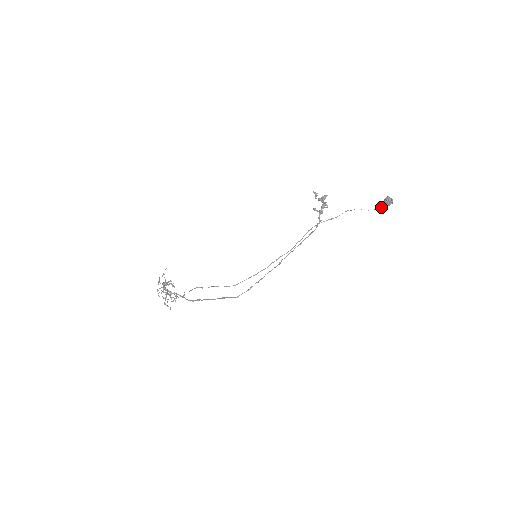
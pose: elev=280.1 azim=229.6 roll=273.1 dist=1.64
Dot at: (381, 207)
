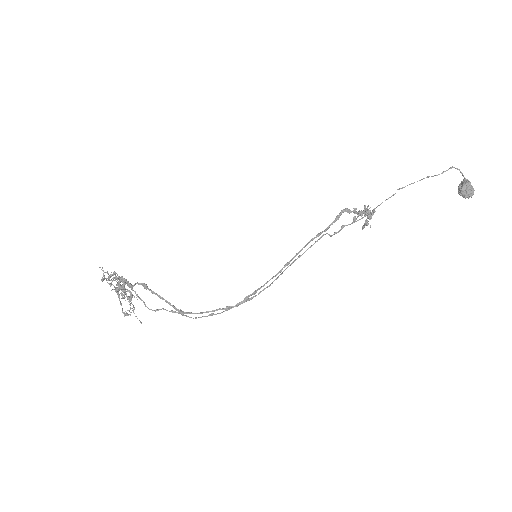
Dot at: (442, 173)
